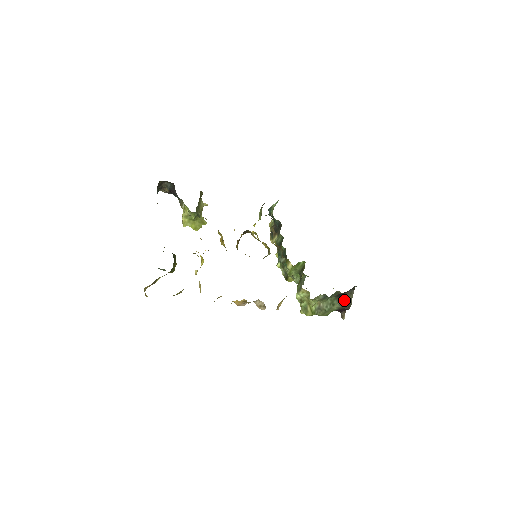
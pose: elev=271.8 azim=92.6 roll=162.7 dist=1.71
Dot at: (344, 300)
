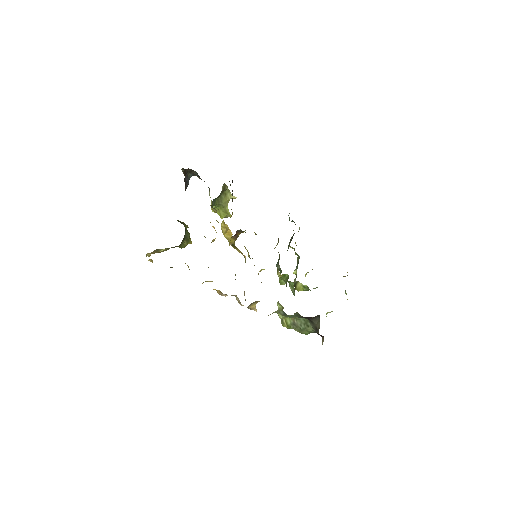
Dot at: (315, 325)
